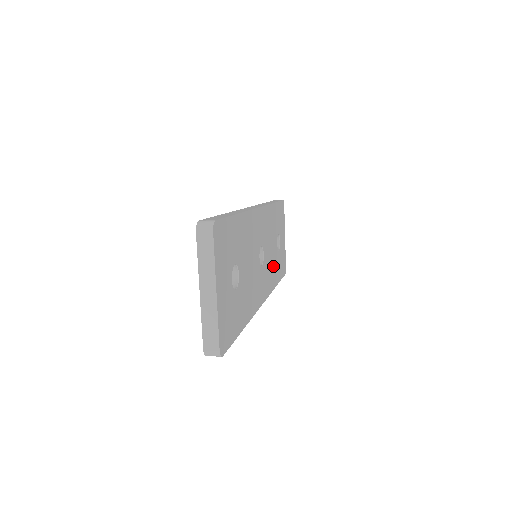
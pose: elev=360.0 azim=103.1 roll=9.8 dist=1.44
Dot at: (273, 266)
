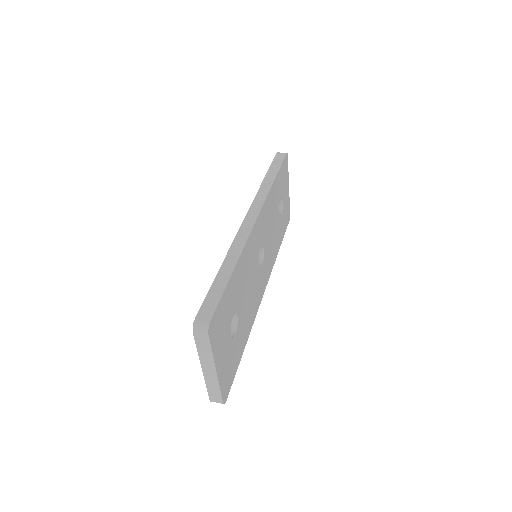
Dot at: (275, 240)
